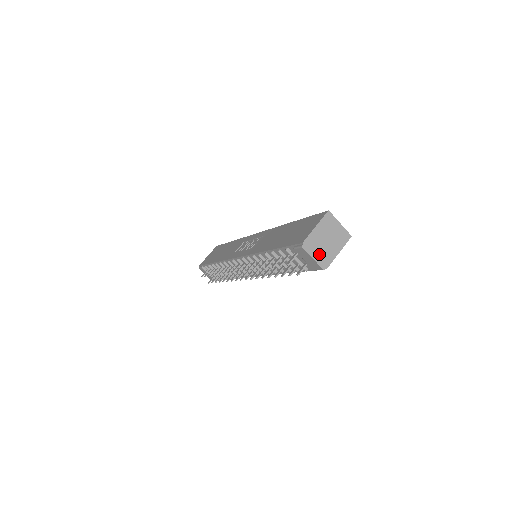
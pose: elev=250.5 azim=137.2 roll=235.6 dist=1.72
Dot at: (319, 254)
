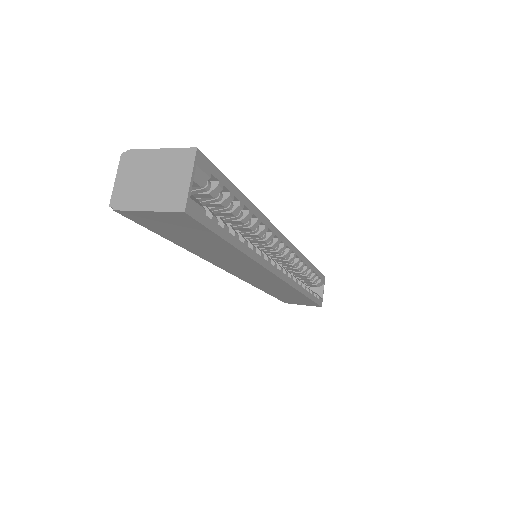
Dot at: (127, 183)
